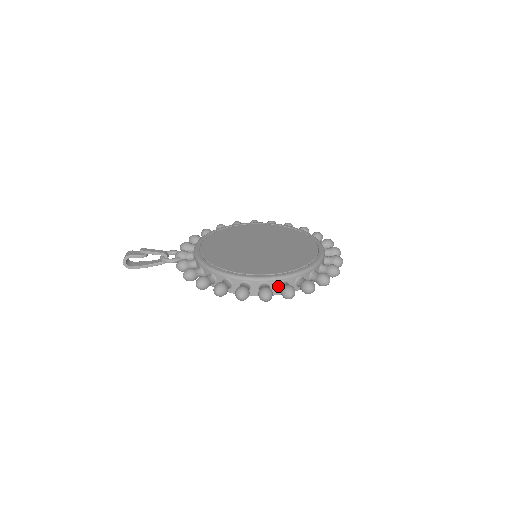
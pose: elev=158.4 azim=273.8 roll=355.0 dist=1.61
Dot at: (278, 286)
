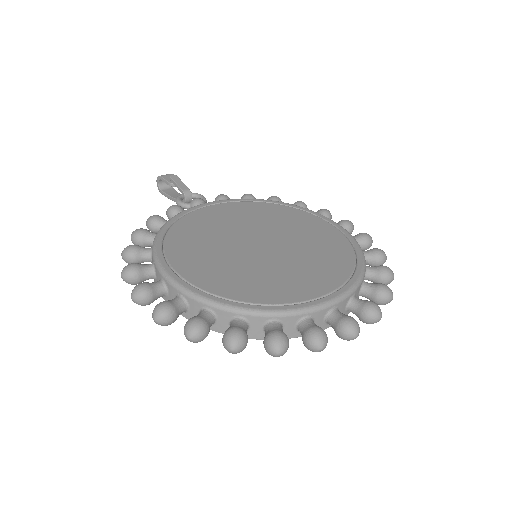
Dot at: (175, 298)
